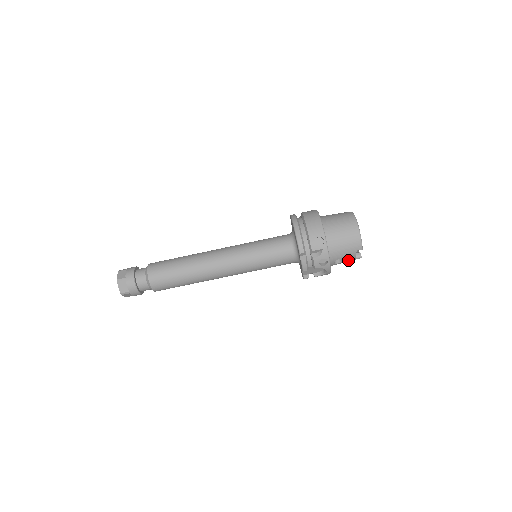
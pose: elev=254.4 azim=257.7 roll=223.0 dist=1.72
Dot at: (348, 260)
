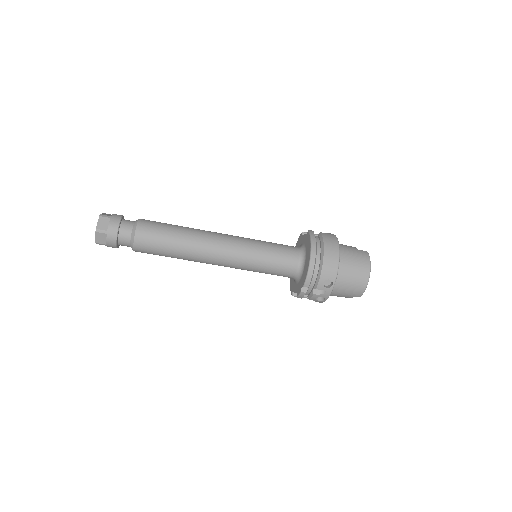
Dot at: occluded
